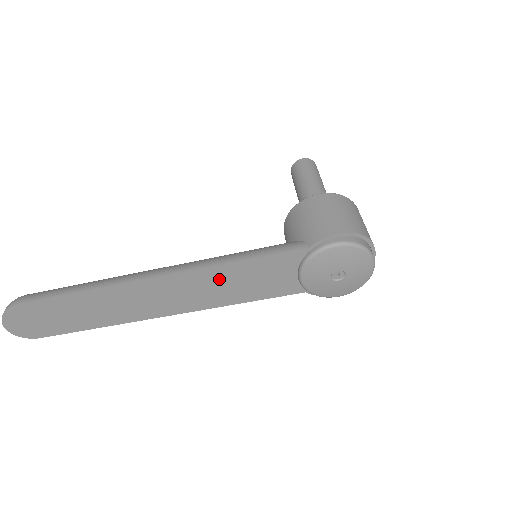
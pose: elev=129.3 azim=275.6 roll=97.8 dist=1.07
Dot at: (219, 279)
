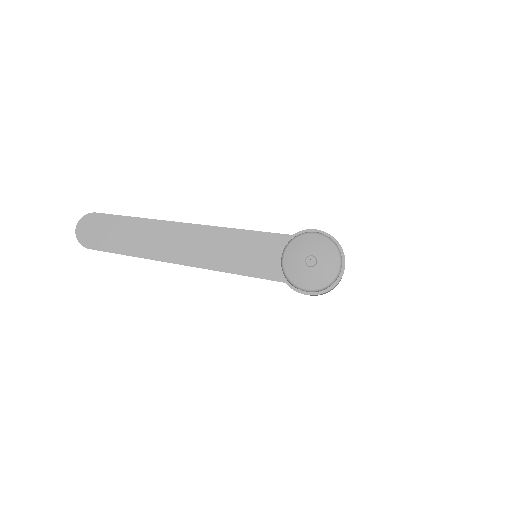
Dot at: (223, 241)
